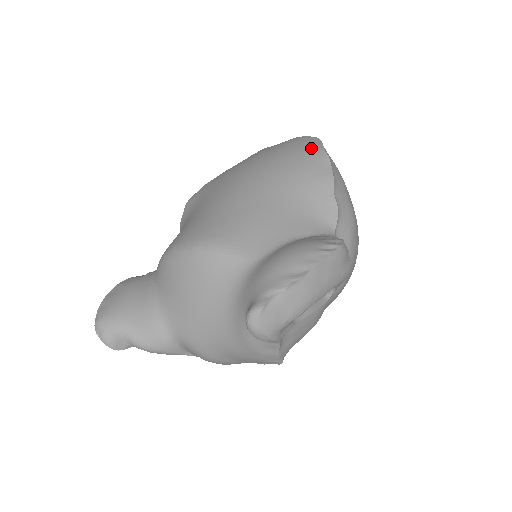
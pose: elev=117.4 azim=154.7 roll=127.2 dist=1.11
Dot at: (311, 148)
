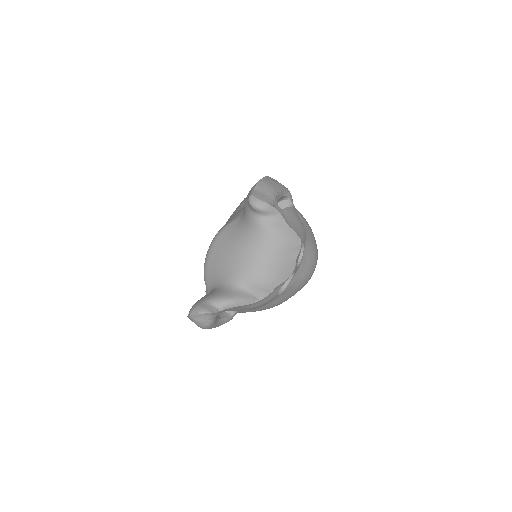
Dot at: occluded
